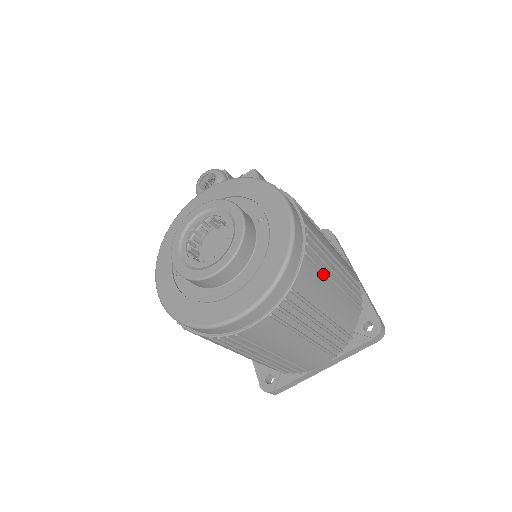
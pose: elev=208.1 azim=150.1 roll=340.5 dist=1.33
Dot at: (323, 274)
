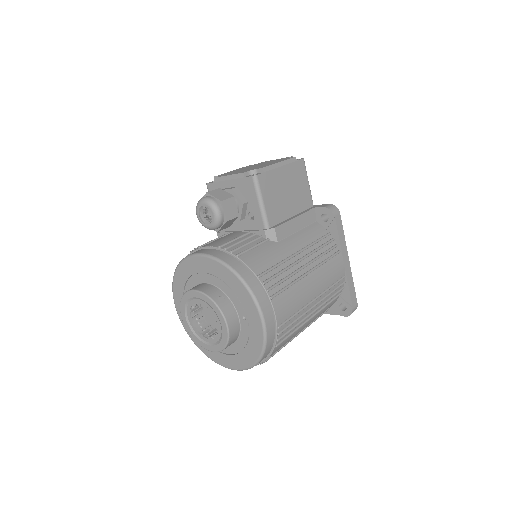
Dot at: (296, 330)
